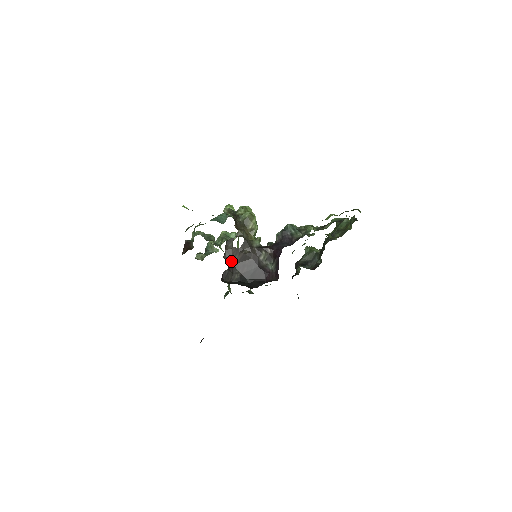
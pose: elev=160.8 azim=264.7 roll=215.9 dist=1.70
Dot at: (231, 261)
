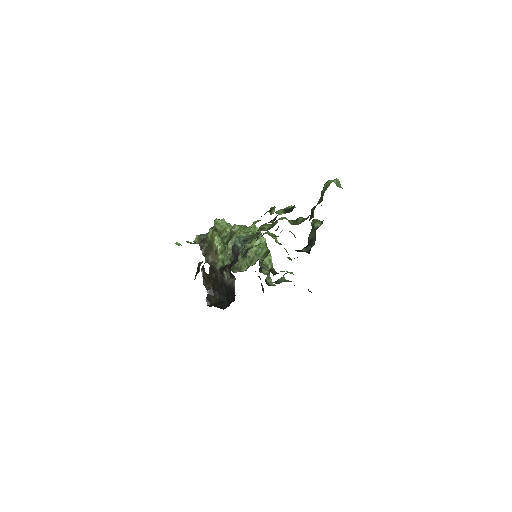
Dot at: (210, 285)
